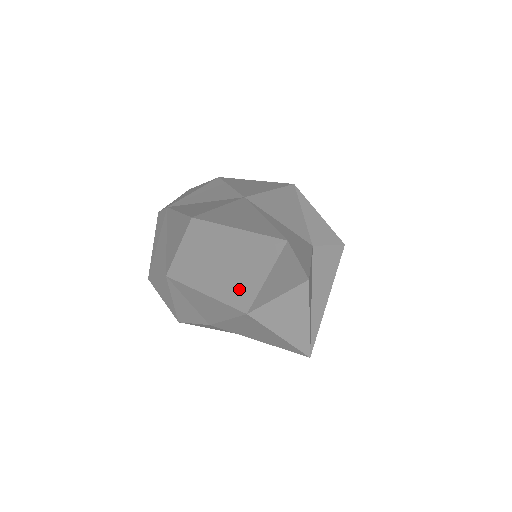
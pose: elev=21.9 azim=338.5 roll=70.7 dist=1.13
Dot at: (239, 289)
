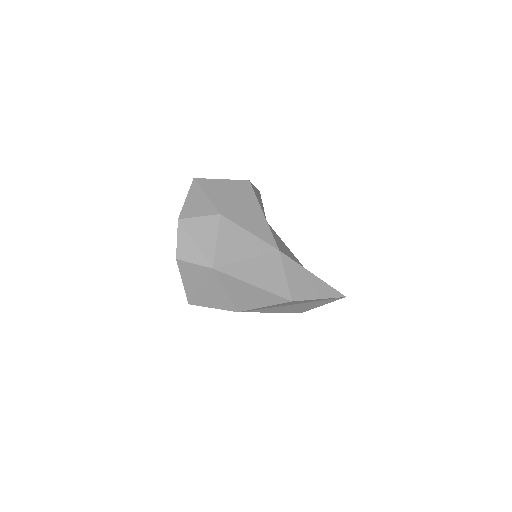
Dot at: (303, 309)
